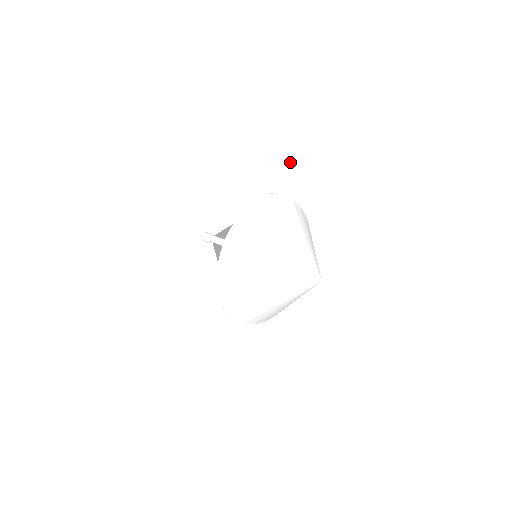
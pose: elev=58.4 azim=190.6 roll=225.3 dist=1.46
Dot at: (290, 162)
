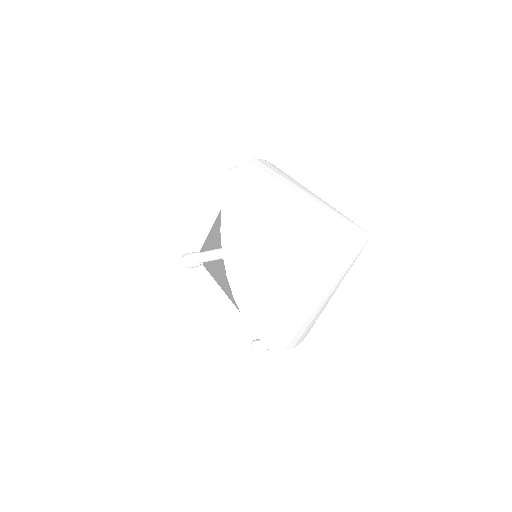
Dot at: (228, 122)
